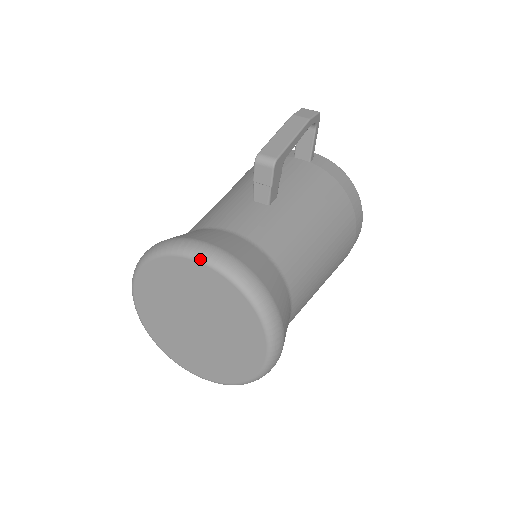
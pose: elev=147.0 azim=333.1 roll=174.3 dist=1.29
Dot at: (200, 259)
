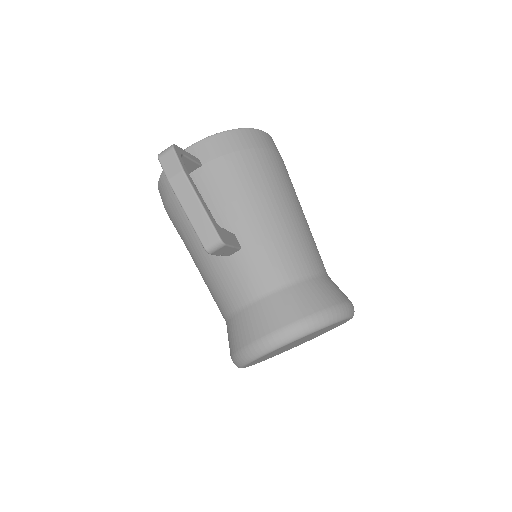
Dot at: (278, 348)
